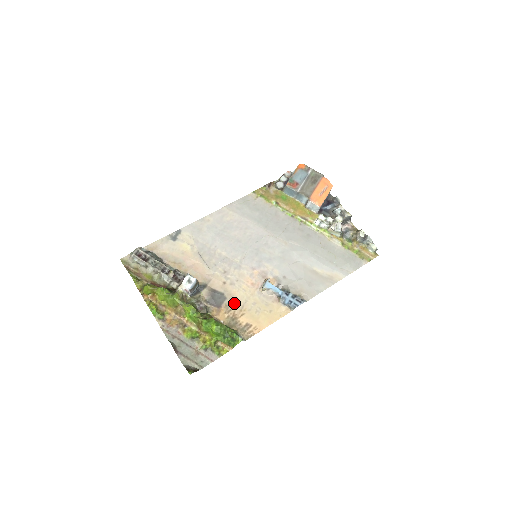
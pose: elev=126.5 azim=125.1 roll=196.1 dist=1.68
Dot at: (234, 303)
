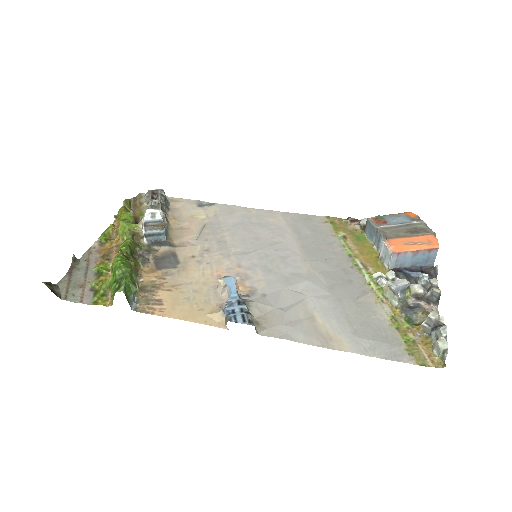
Dot at: (177, 276)
